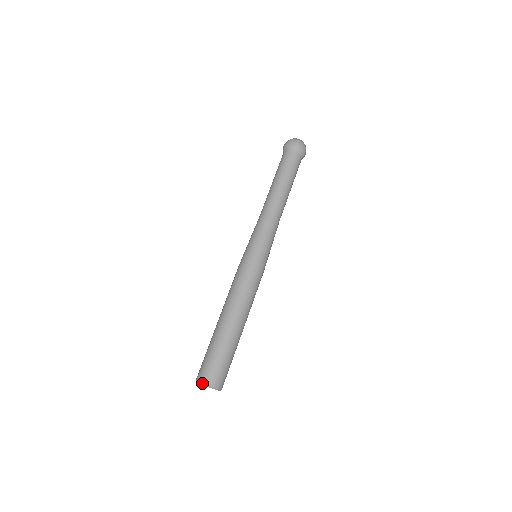
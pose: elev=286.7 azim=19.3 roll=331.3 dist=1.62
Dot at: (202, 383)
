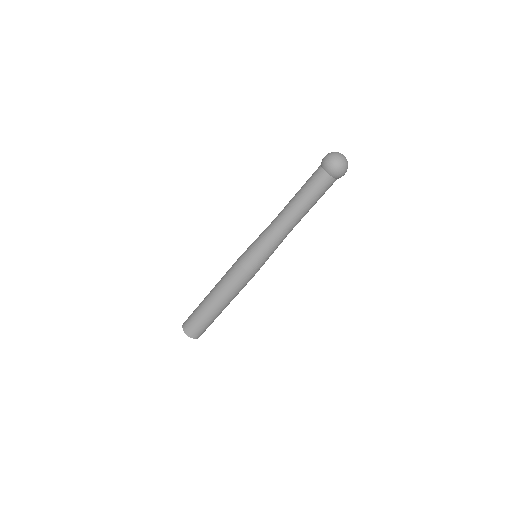
Dot at: occluded
